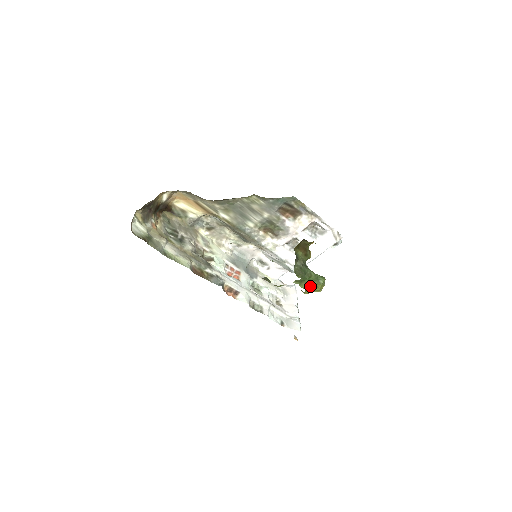
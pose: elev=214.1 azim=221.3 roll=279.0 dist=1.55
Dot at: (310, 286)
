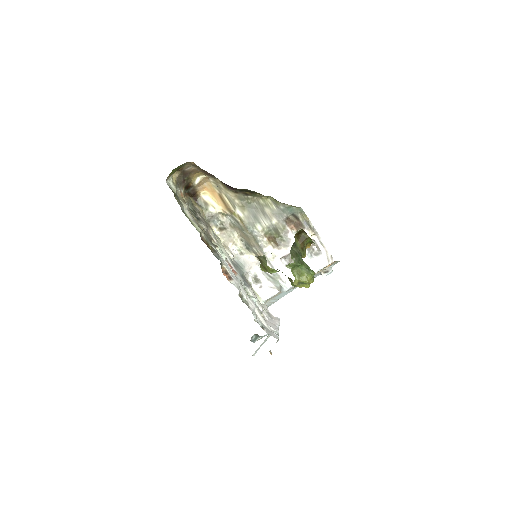
Dot at: (300, 275)
